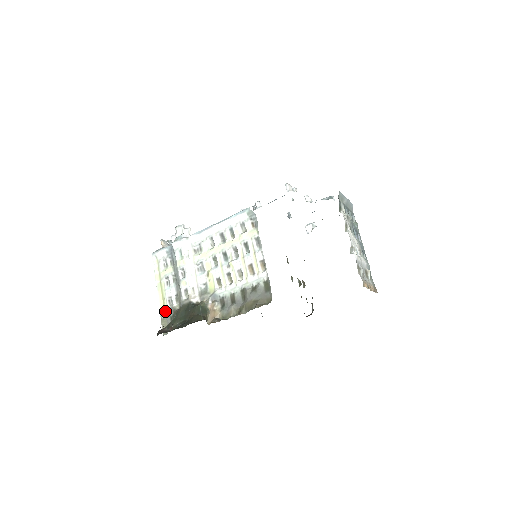
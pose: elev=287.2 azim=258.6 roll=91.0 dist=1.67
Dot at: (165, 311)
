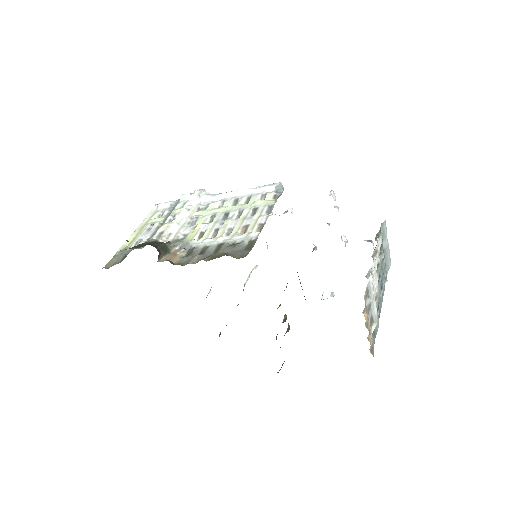
Dot at: occluded
